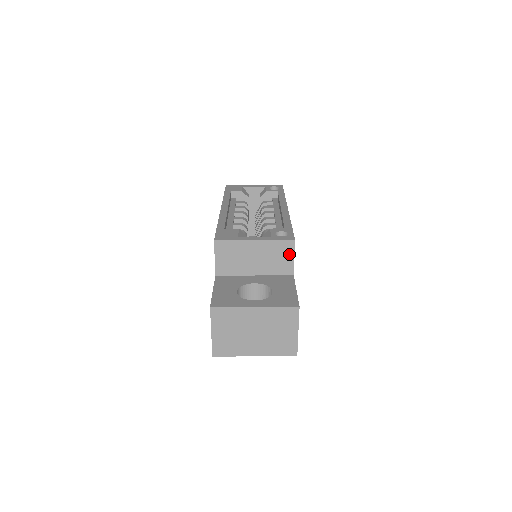
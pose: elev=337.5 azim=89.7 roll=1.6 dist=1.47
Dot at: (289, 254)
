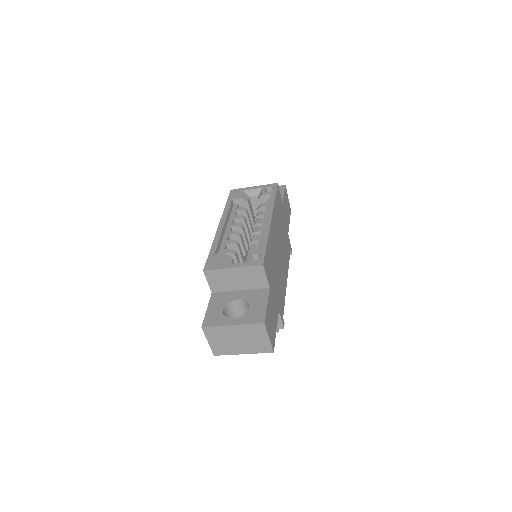
Dot at: (262, 274)
